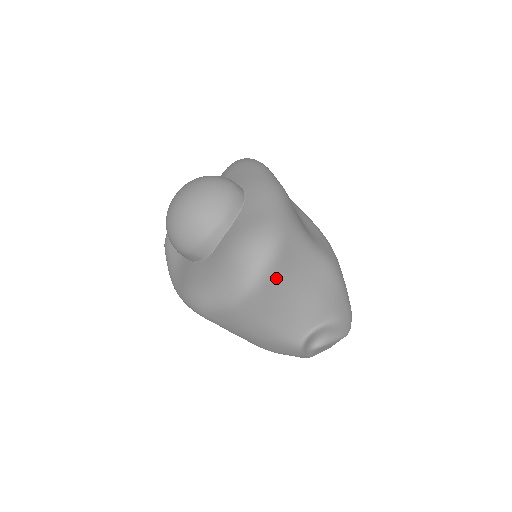
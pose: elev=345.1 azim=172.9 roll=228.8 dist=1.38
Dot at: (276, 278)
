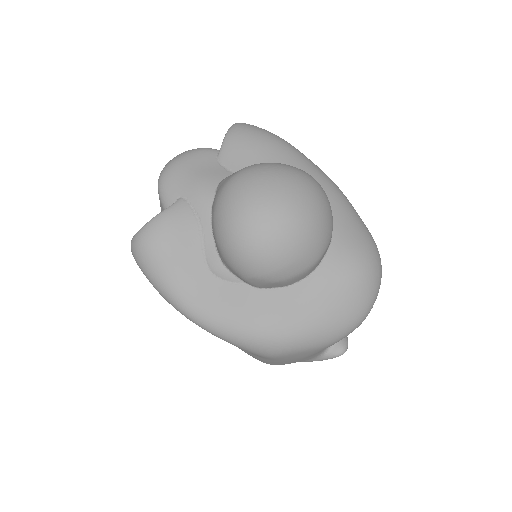
Dot at: occluded
